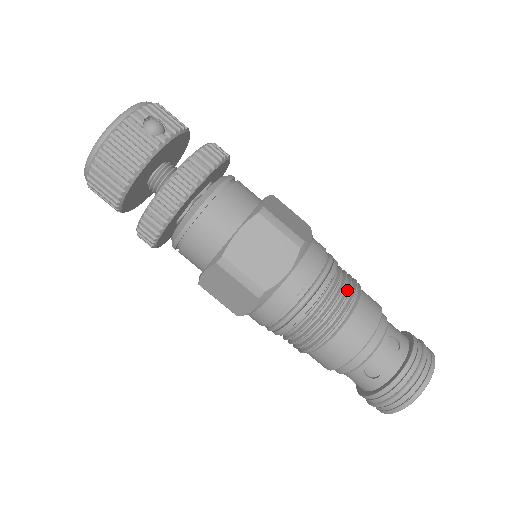
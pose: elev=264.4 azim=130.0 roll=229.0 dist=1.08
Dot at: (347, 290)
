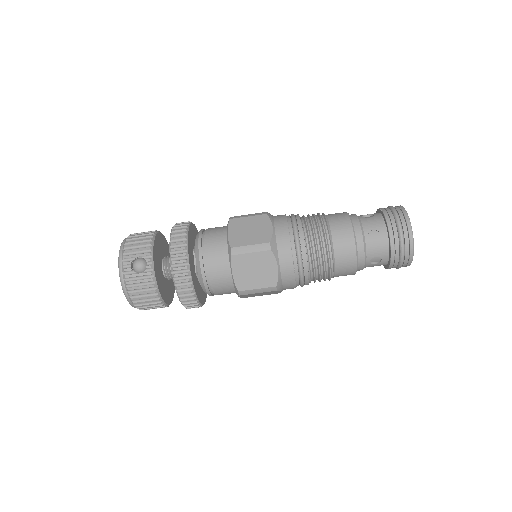
Dot at: (319, 238)
